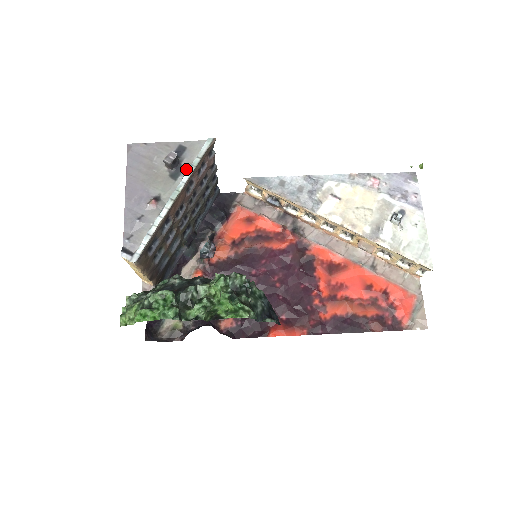
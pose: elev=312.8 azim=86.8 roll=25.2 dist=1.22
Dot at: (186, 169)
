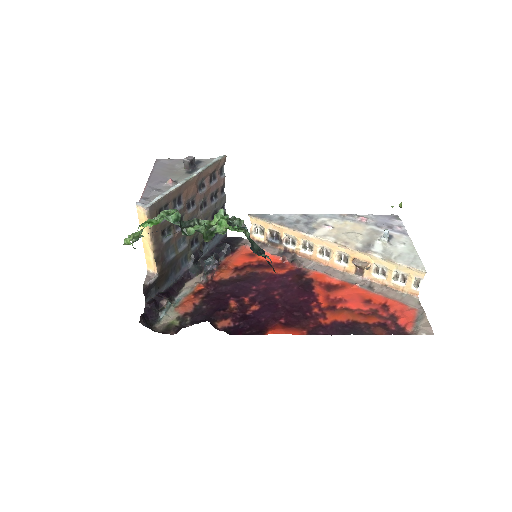
Dot at: (200, 169)
